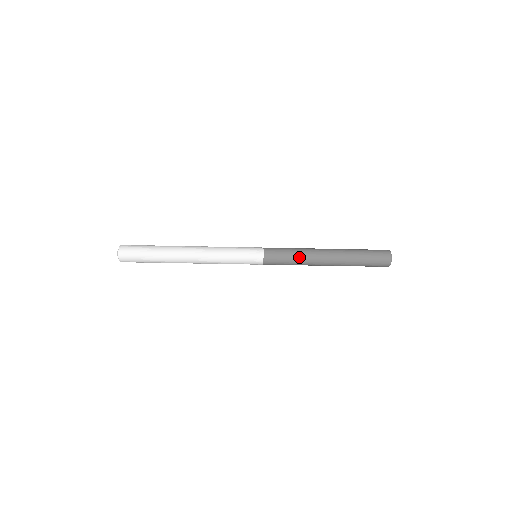
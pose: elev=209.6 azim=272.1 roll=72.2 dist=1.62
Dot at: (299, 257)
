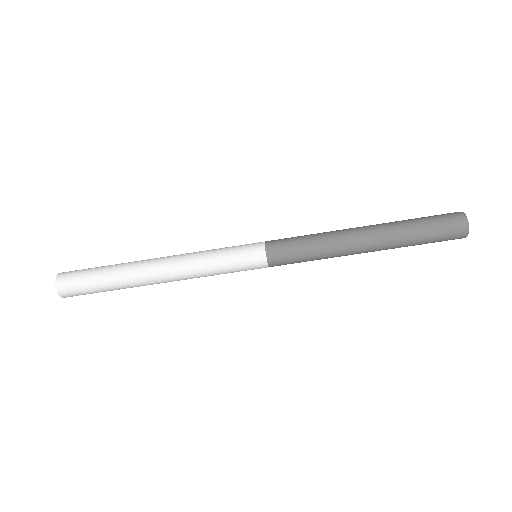
Dot at: (319, 237)
